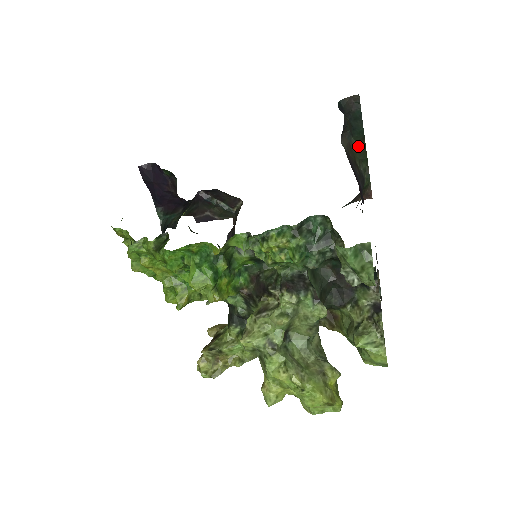
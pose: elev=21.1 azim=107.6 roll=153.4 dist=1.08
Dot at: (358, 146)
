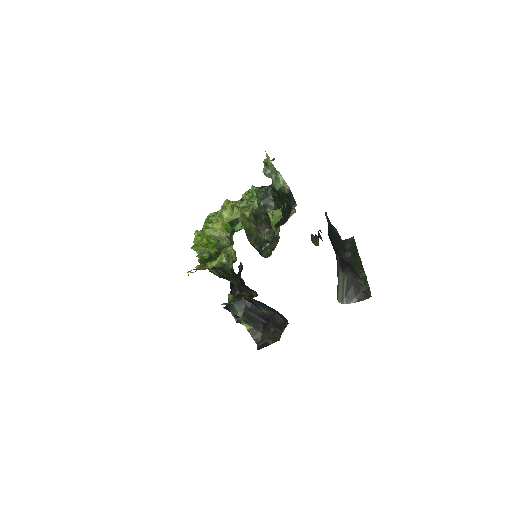
Dot at: (357, 264)
